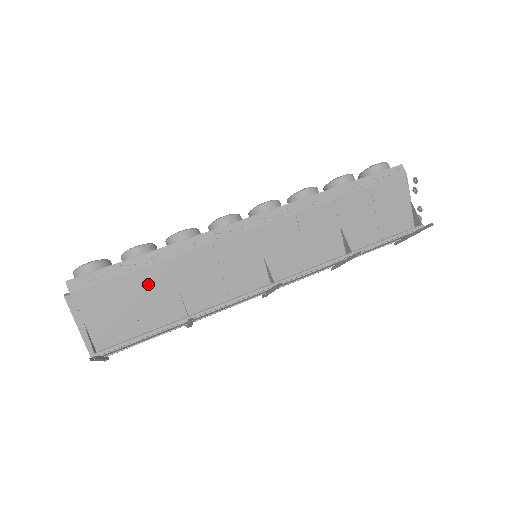
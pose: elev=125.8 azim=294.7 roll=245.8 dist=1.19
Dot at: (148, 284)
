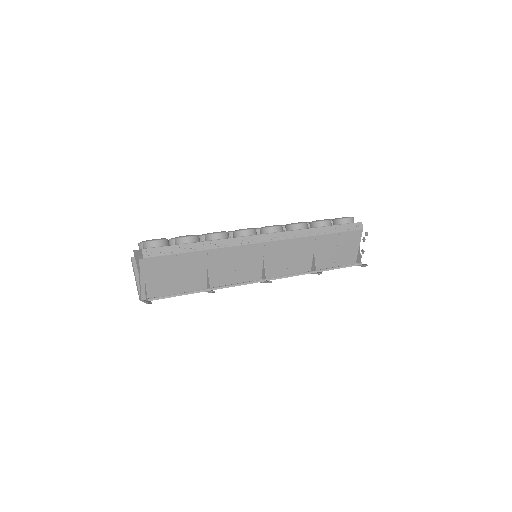
Dot at: (191, 262)
